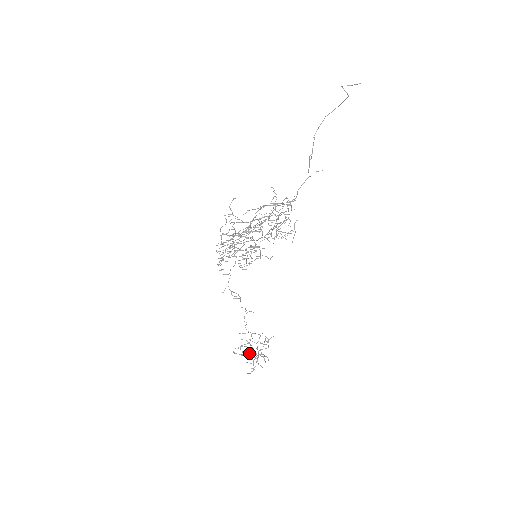
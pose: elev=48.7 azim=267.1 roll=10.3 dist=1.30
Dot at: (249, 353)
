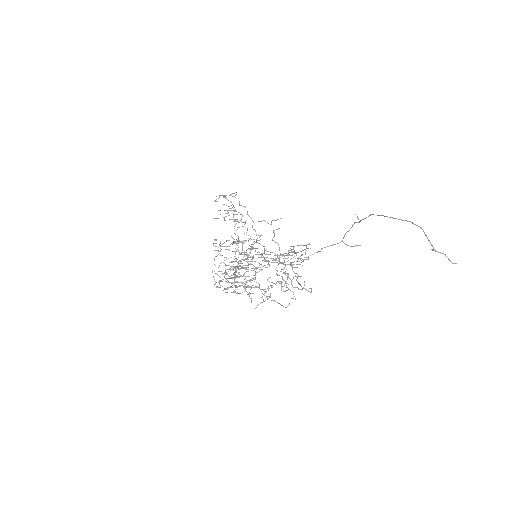
Dot at: (233, 264)
